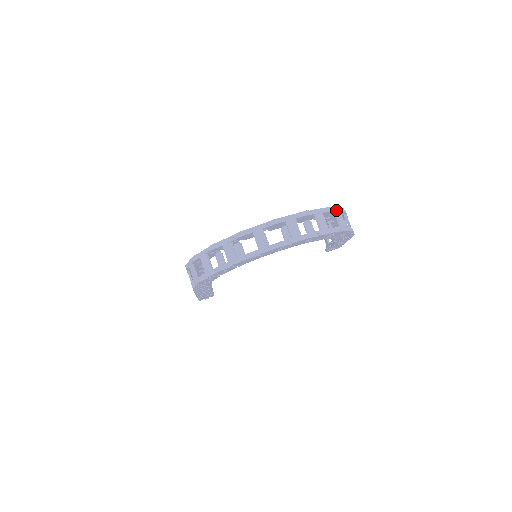
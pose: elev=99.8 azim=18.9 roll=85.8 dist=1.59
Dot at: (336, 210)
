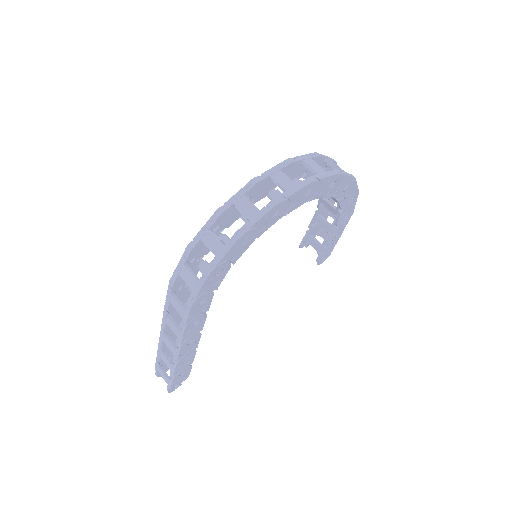
Dot at: occluded
